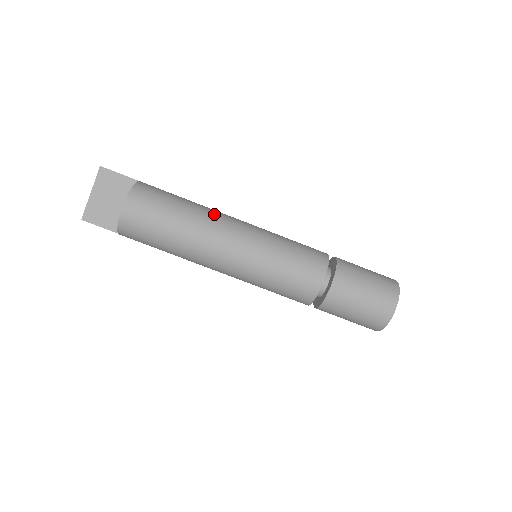
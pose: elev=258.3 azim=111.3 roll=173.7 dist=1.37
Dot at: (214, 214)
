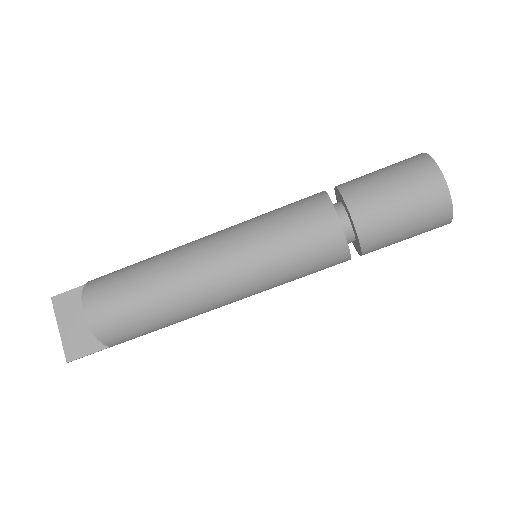
Dot at: (178, 248)
